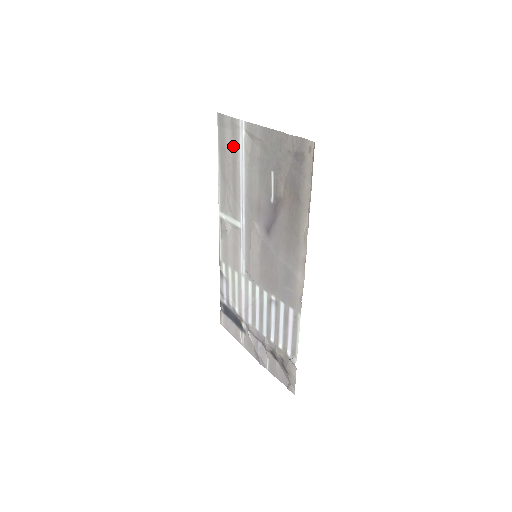
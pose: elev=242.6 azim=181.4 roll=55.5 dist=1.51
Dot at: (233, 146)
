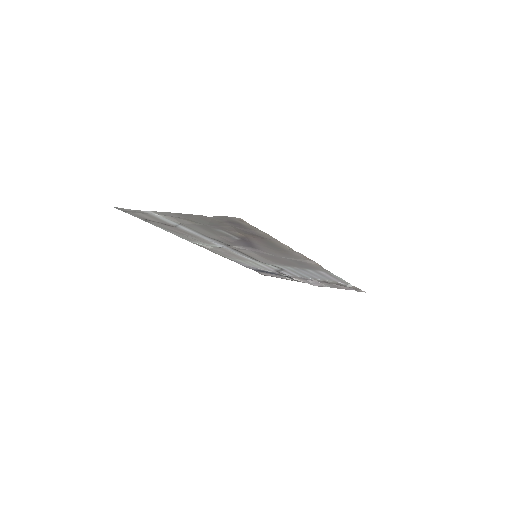
Dot at: (157, 220)
